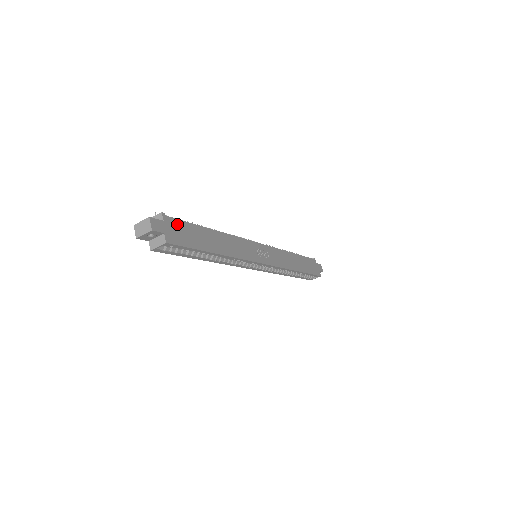
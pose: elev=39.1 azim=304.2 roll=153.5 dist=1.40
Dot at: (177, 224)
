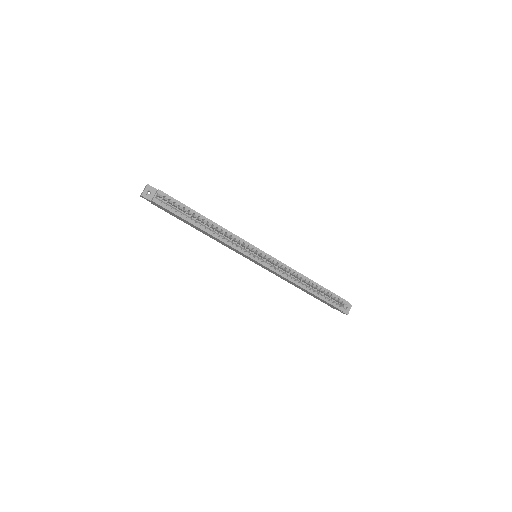
Dot at: occluded
